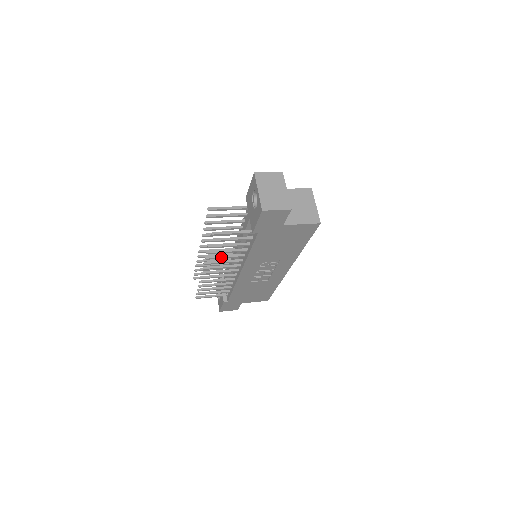
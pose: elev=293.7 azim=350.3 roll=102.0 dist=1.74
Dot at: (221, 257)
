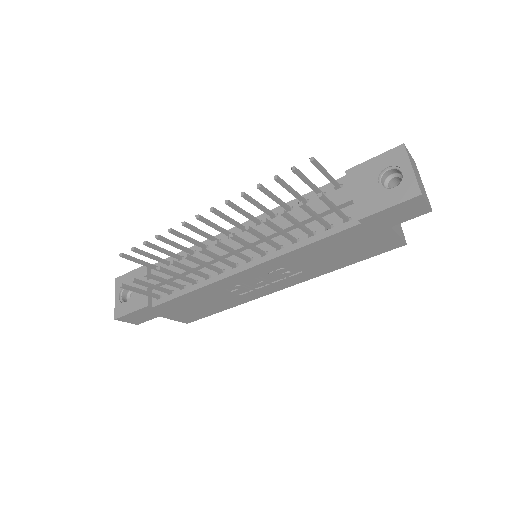
Dot at: (262, 236)
